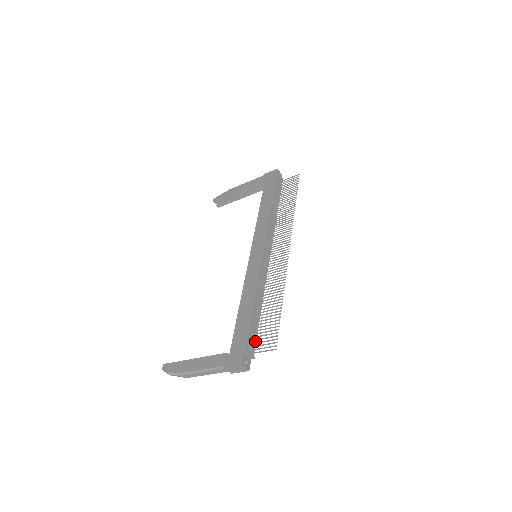
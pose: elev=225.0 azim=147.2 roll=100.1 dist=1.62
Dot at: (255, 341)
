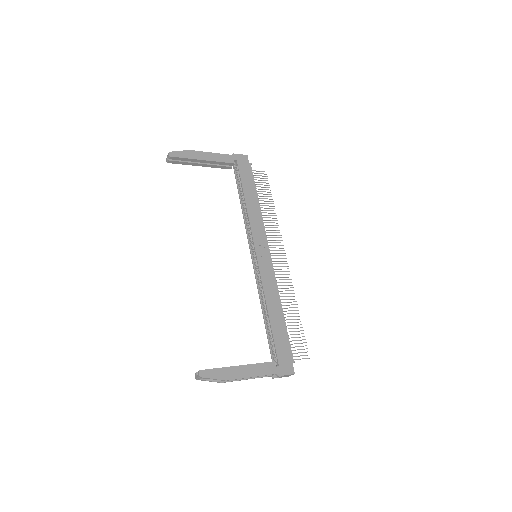
Dot at: occluded
